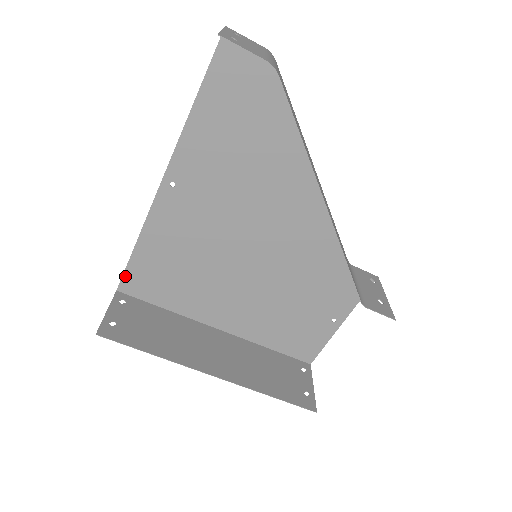
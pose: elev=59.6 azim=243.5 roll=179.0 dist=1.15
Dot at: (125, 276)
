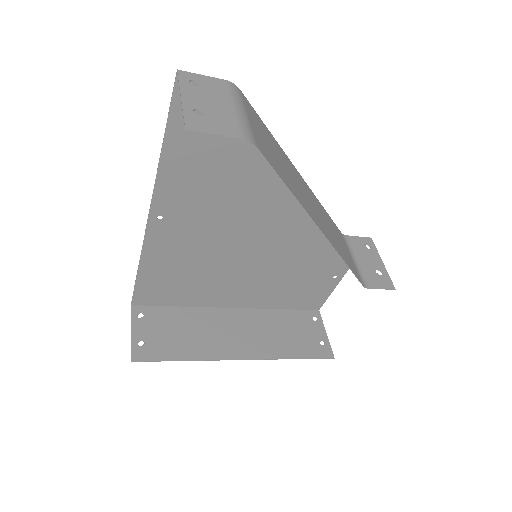
Dot at: (135, 294)
